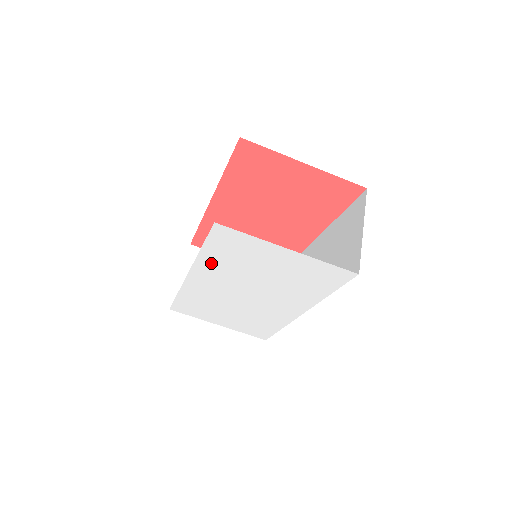
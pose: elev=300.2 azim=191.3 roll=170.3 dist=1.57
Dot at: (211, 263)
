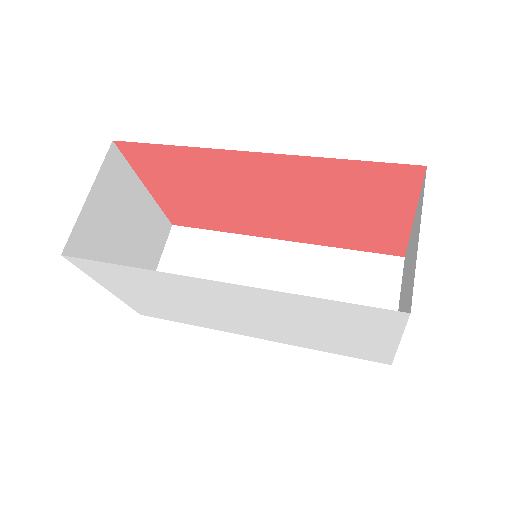
Dot at: (287, 300)
